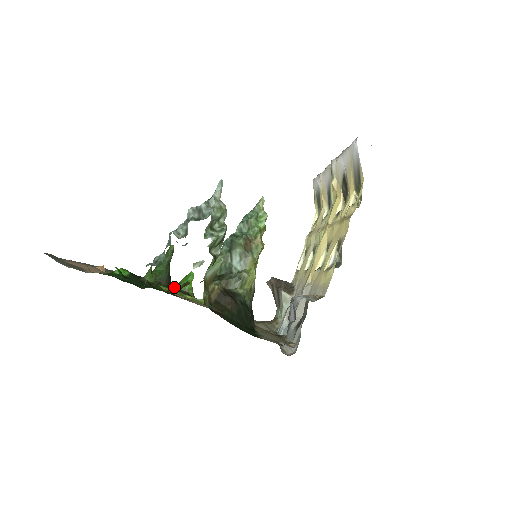
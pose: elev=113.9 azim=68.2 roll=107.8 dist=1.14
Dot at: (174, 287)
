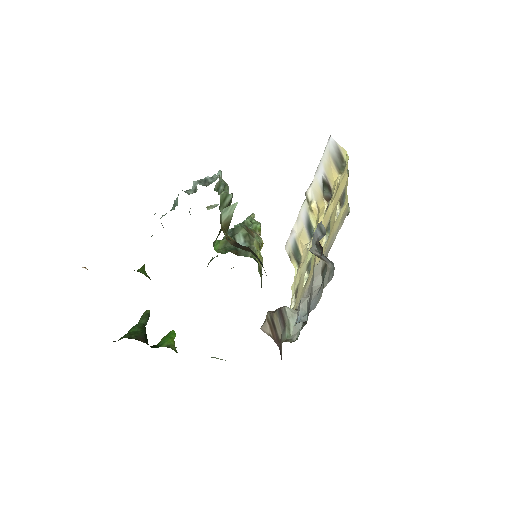
Dot at: (152, 347)
